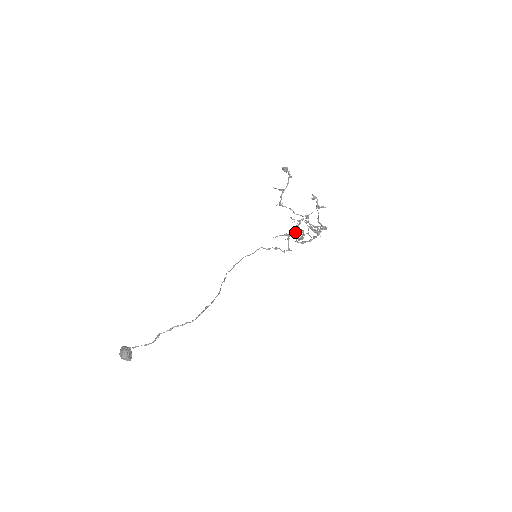
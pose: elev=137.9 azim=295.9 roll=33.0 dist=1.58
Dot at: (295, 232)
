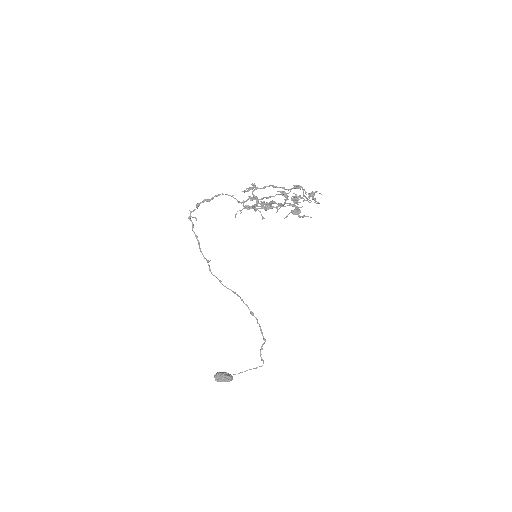
Dot at: occluded
